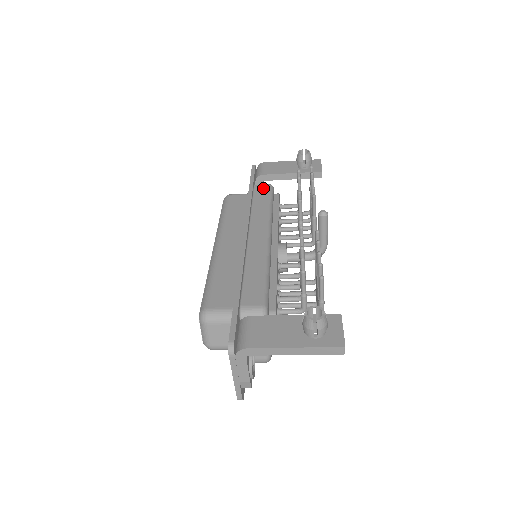
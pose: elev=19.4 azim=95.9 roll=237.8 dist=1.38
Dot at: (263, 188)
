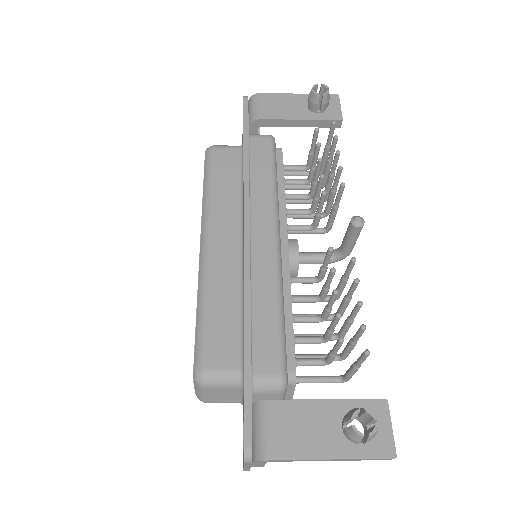
Dot at: (262, 144)
